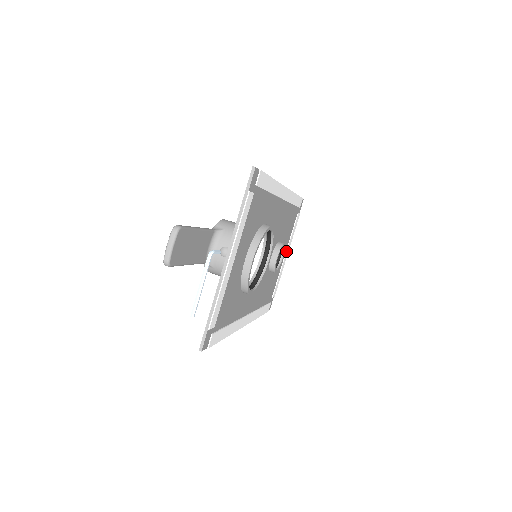
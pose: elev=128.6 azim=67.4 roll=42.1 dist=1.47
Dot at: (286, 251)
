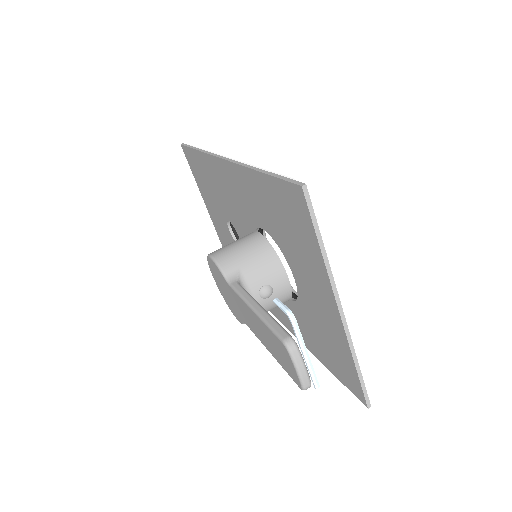
Dot at: occluded
